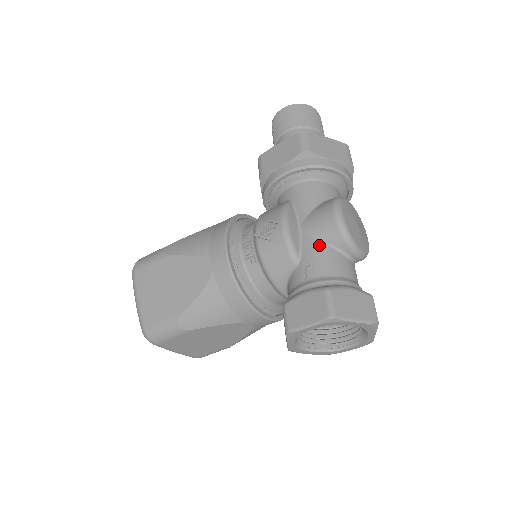
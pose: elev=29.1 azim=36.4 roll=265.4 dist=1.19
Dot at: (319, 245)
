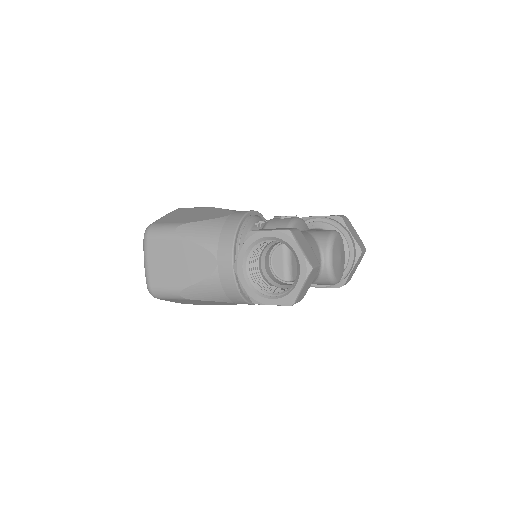
Dot at: (309, 235)
